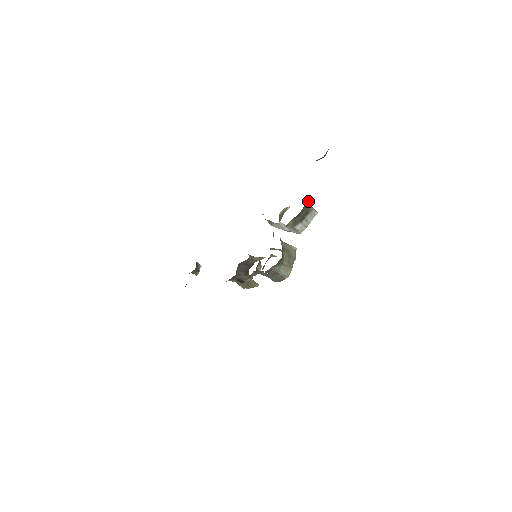
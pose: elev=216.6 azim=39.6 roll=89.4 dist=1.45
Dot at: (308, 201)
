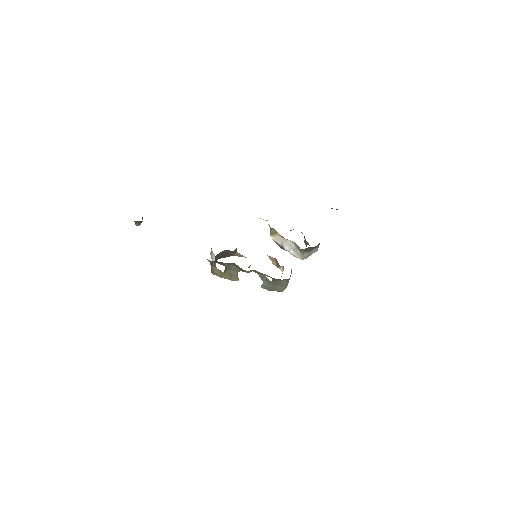
Dot at: occluded
